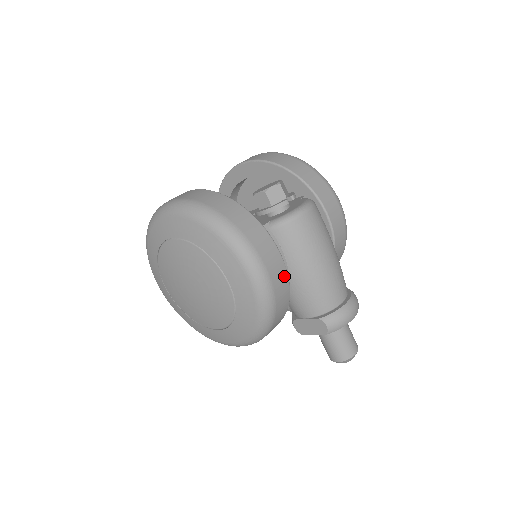
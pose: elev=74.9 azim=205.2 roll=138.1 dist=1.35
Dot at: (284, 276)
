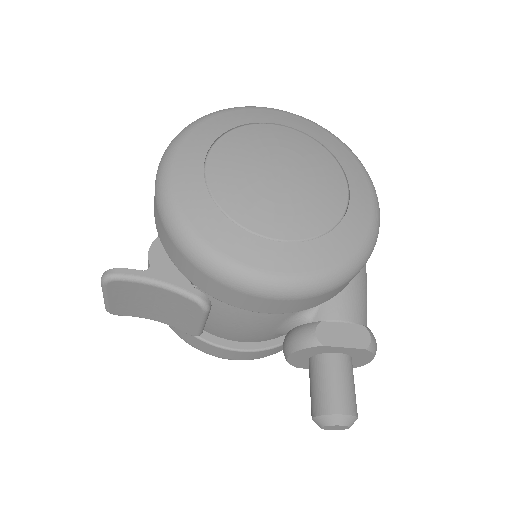
Dot at: occluded
